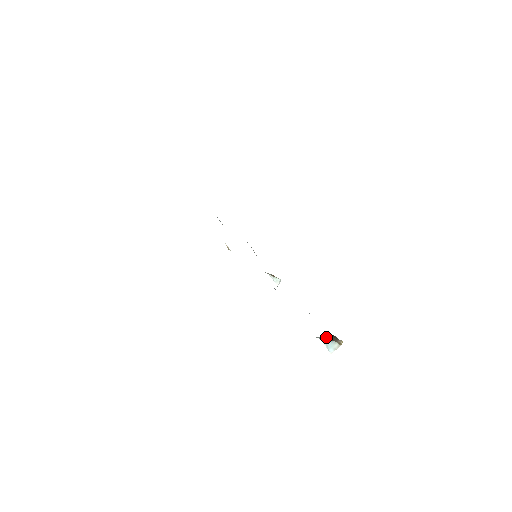
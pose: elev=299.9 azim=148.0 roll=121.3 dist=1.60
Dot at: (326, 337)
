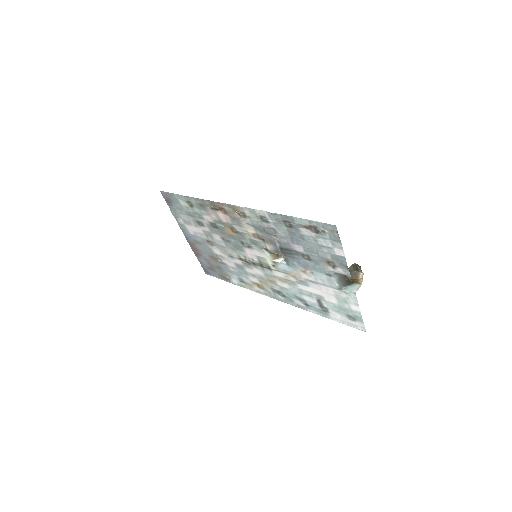
Dot at: occluded
